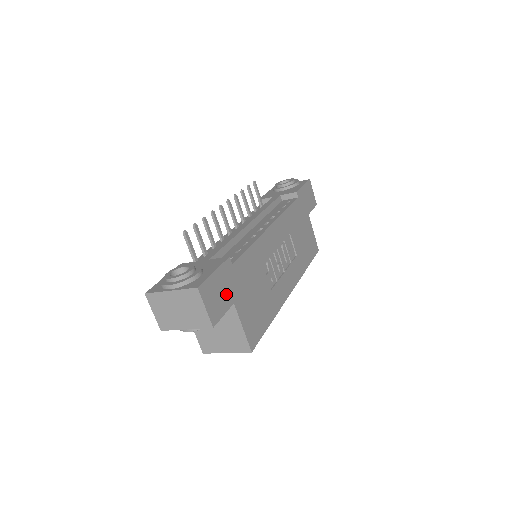
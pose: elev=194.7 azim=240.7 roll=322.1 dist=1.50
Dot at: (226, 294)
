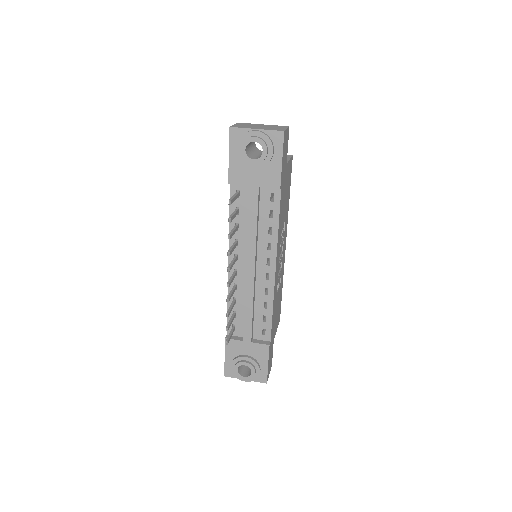
Dot at: occluded
